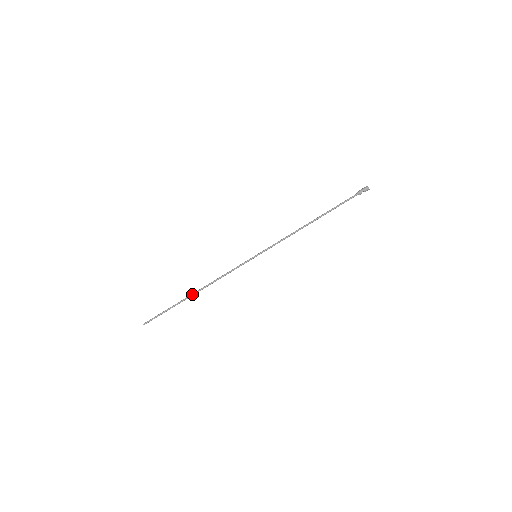
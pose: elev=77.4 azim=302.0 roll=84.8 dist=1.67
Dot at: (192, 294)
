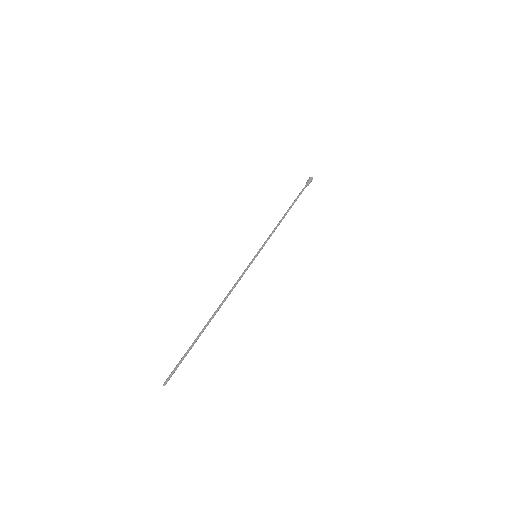
Dot at: (210, 318)
